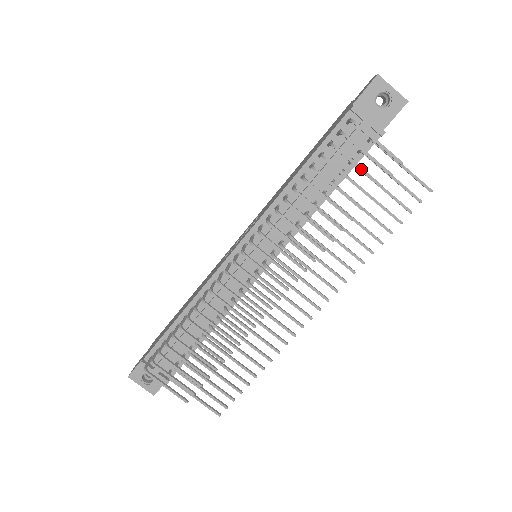
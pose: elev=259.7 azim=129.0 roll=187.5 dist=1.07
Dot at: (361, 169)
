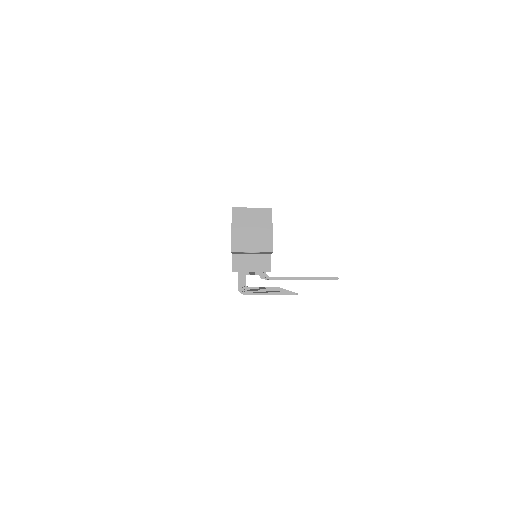
Dot at: occluded
